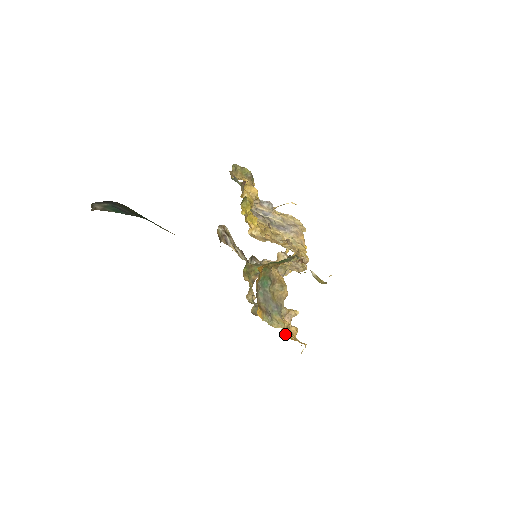
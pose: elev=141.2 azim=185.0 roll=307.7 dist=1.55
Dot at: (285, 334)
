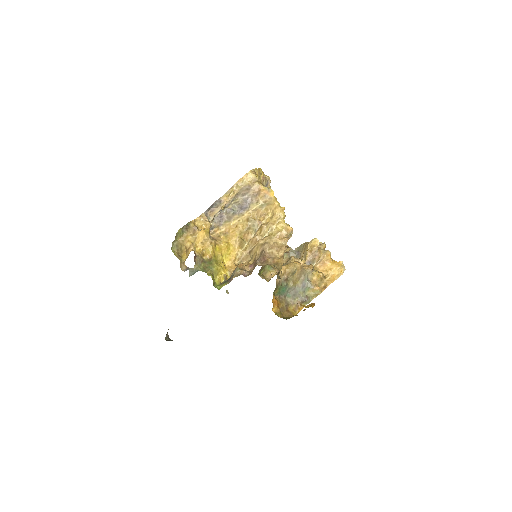
Dot at: (324, 284)
